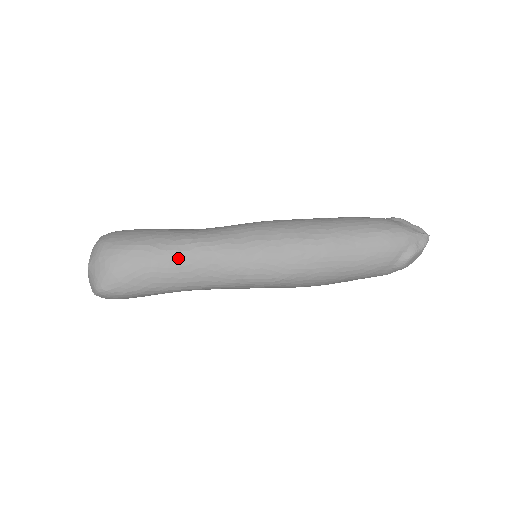
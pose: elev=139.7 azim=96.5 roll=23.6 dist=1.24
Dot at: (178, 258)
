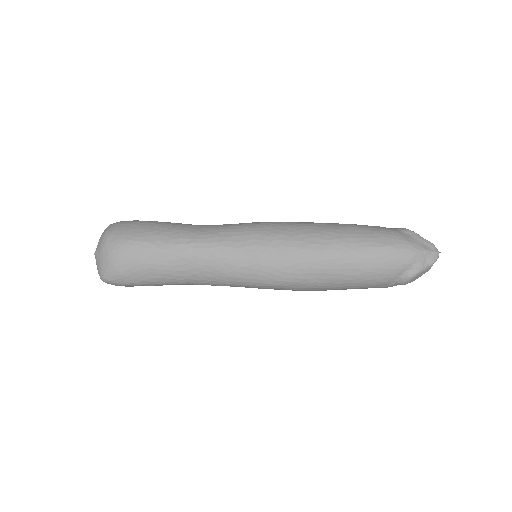
Dot at: (175, 257)
